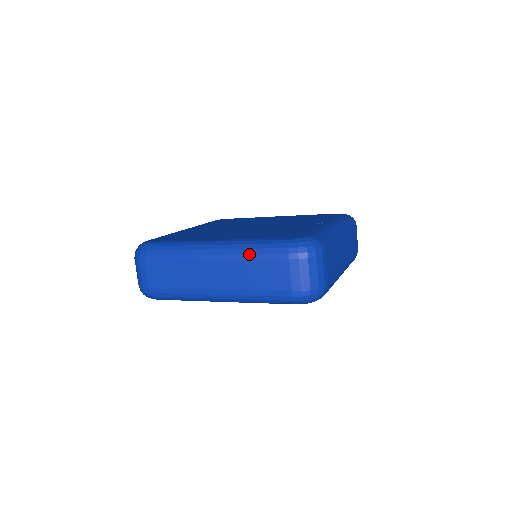
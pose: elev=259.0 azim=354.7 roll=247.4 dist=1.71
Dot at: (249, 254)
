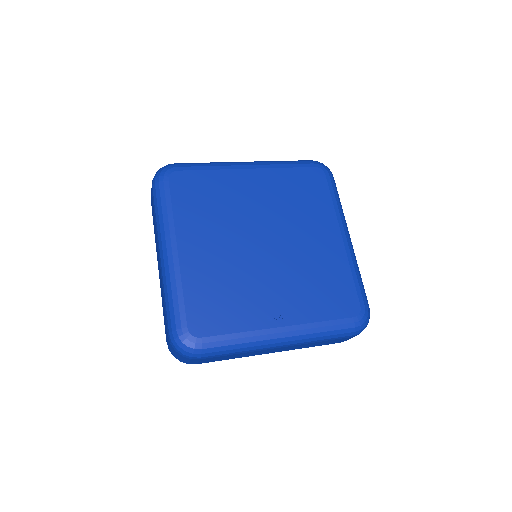
Dot at: (164, 293)
